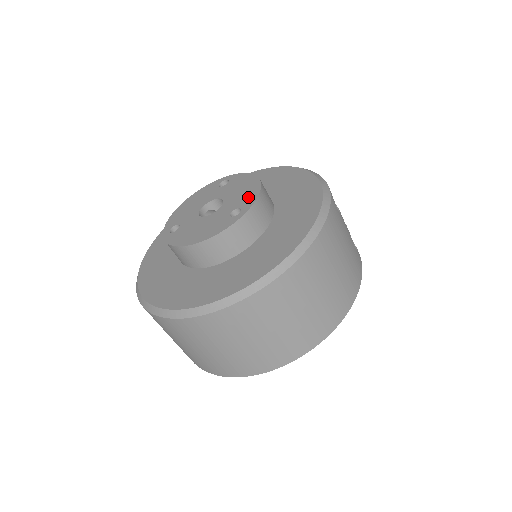
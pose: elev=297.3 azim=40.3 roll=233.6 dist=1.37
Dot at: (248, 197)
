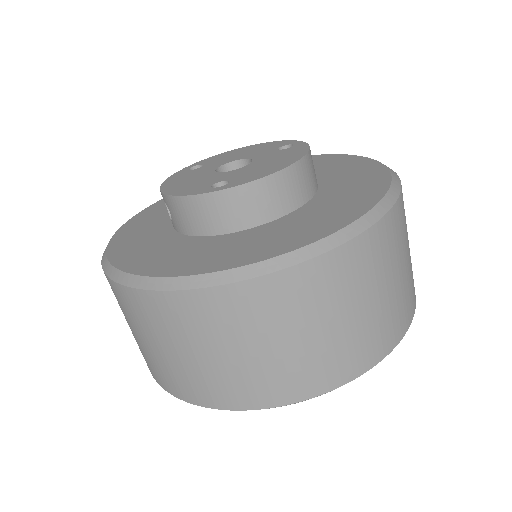
Dot at: (271, 145)
